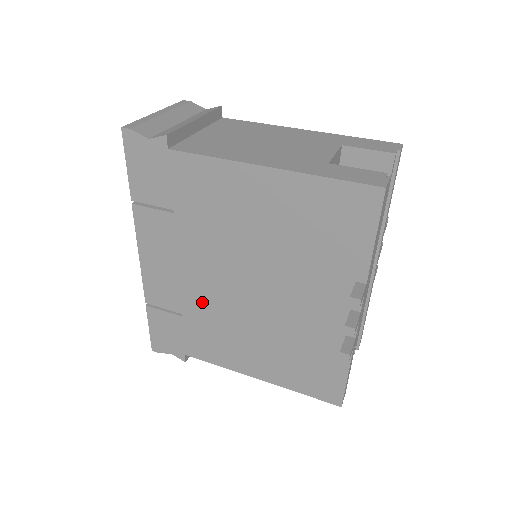
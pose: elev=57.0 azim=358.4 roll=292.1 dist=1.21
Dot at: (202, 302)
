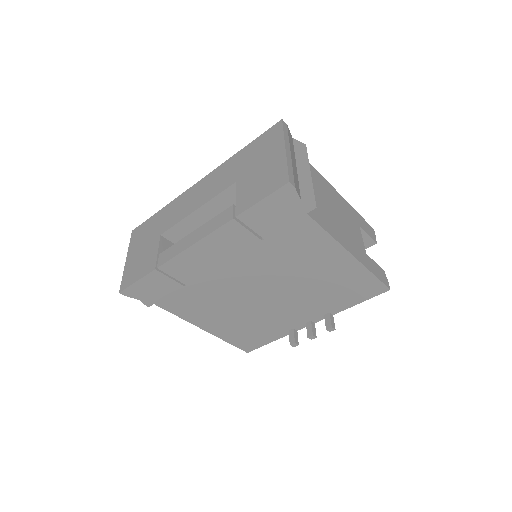
Dot at: (215, 286)
